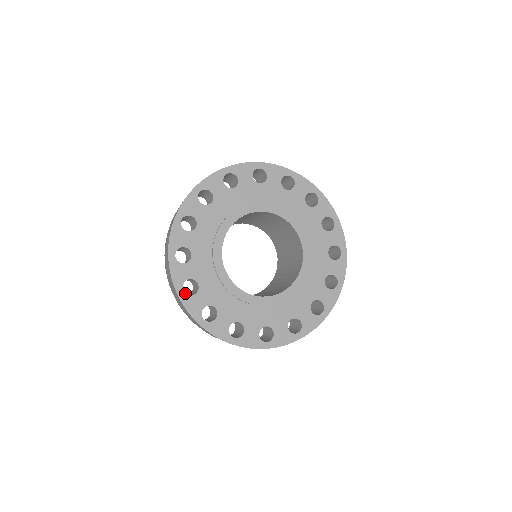
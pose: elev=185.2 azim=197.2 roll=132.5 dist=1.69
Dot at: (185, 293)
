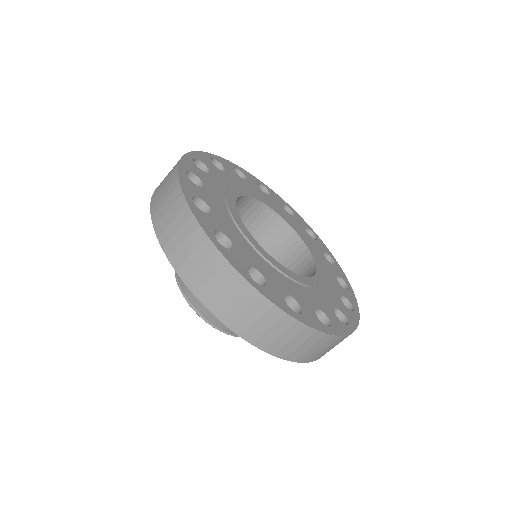
Dot at: (186, 175)
